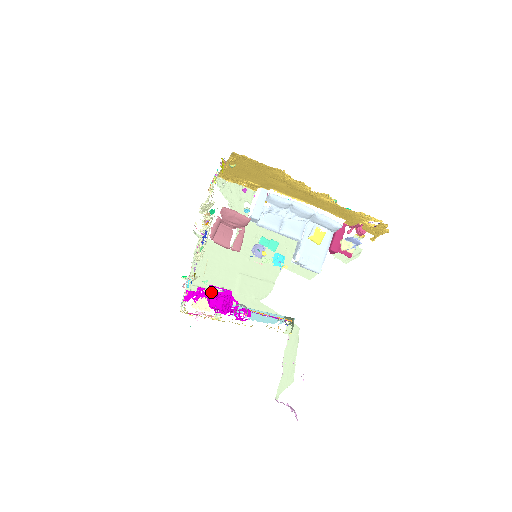
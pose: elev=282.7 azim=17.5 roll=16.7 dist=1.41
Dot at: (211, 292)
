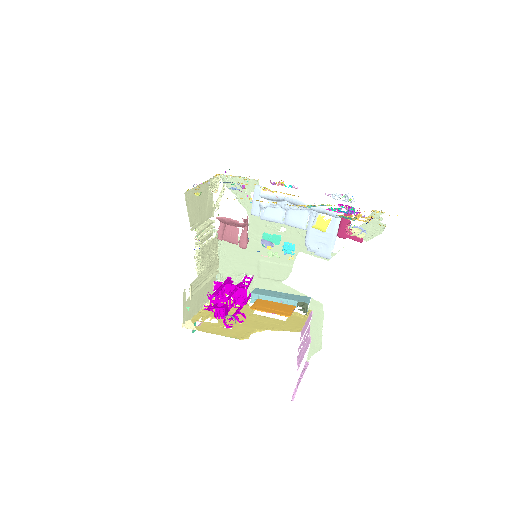
Dot at: (205, 306)
